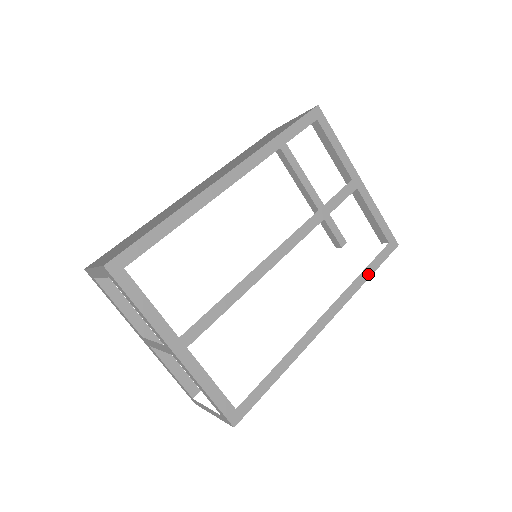
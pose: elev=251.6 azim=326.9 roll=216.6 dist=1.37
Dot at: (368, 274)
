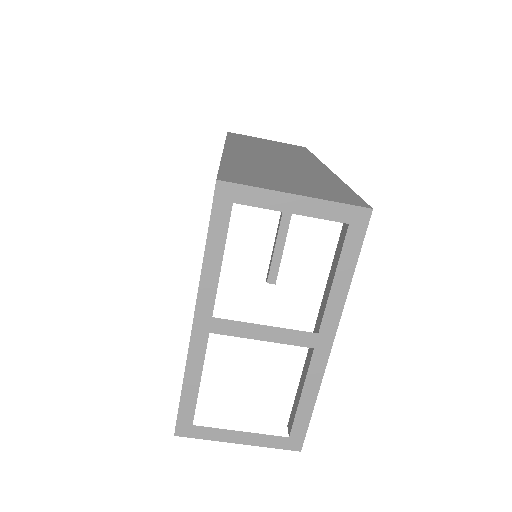
Dot at: occluded
